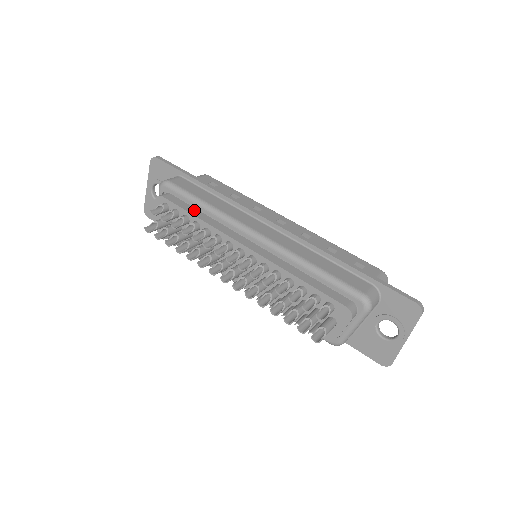
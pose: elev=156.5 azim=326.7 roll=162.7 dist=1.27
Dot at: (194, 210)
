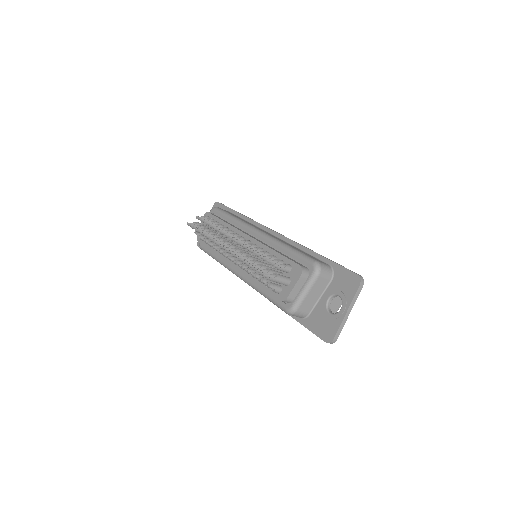
Dot at: (225, 221)
